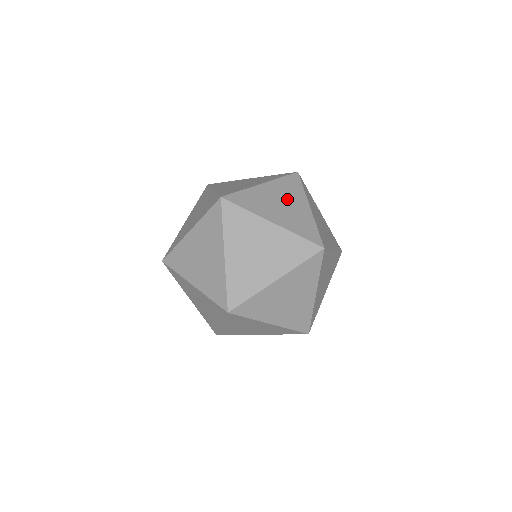
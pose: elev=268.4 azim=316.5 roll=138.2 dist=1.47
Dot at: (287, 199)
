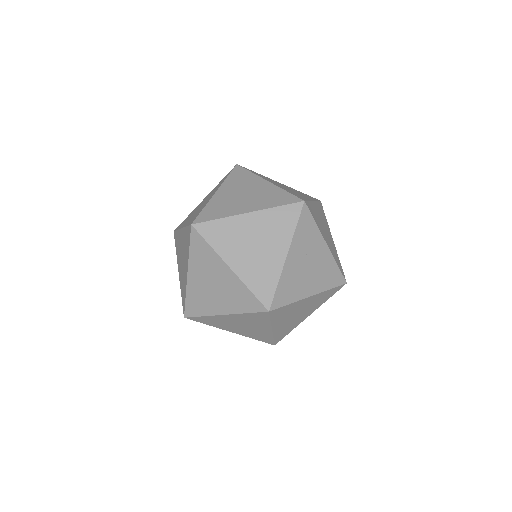
Dot at: (245, 188)
